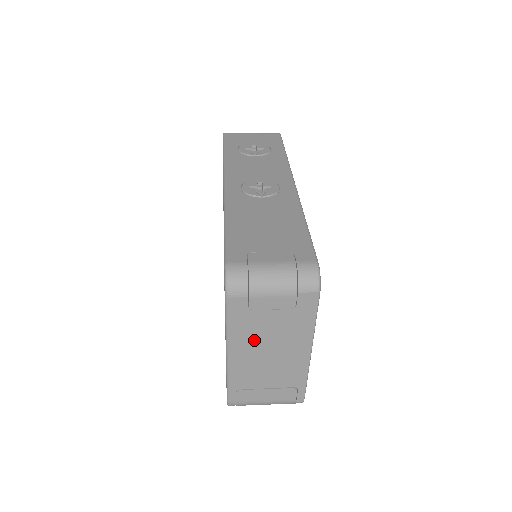
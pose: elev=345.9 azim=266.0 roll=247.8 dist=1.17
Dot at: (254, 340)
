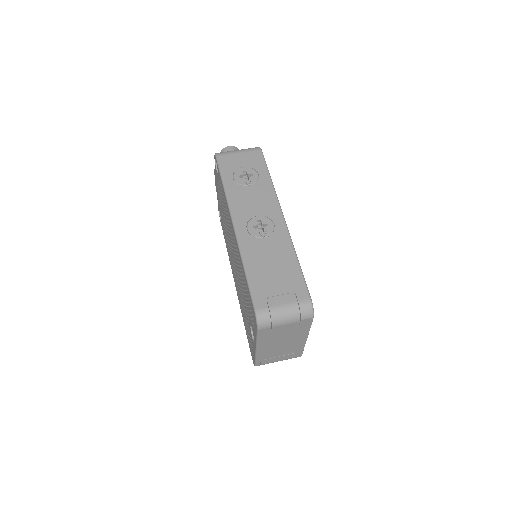
Dot at: (273, 341)
